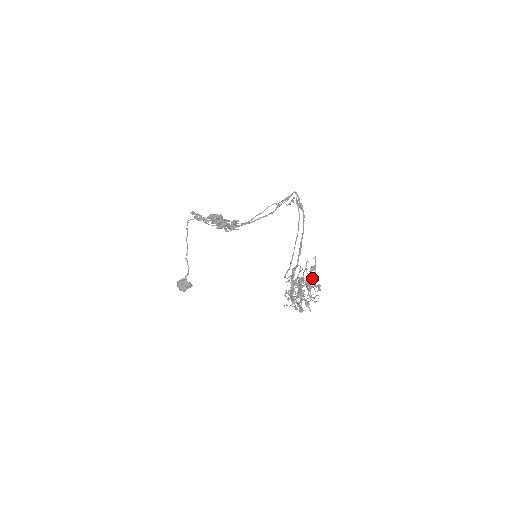
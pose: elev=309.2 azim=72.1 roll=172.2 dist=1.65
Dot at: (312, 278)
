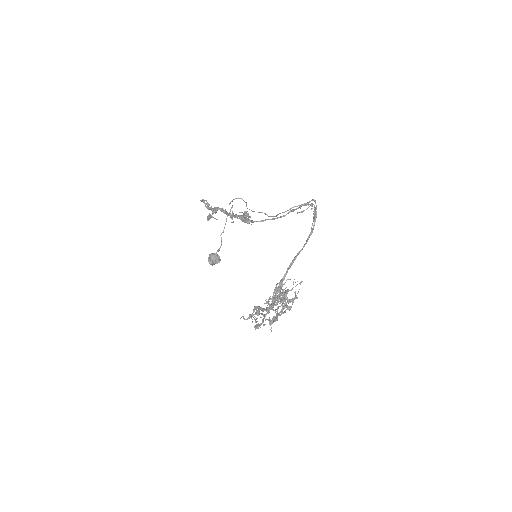
Dot at: occluded
